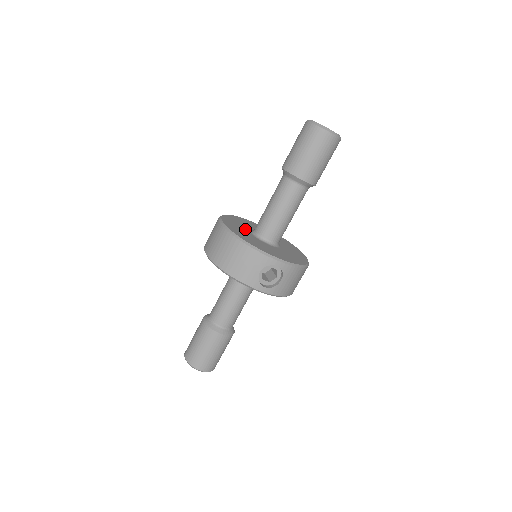
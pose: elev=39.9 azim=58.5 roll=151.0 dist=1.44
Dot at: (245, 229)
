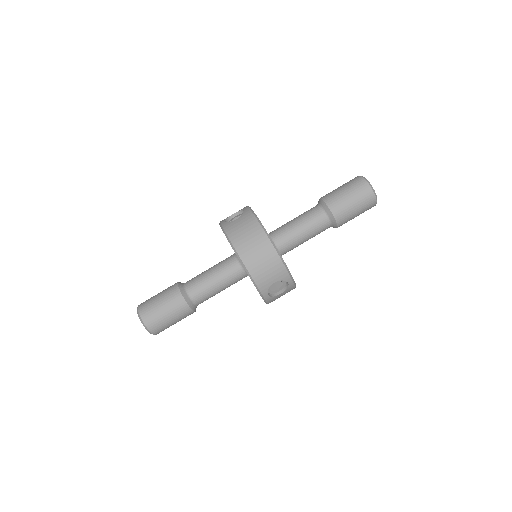
Dot at: occluded
